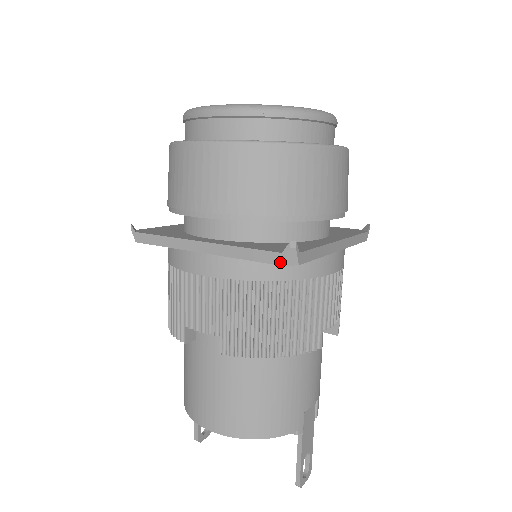
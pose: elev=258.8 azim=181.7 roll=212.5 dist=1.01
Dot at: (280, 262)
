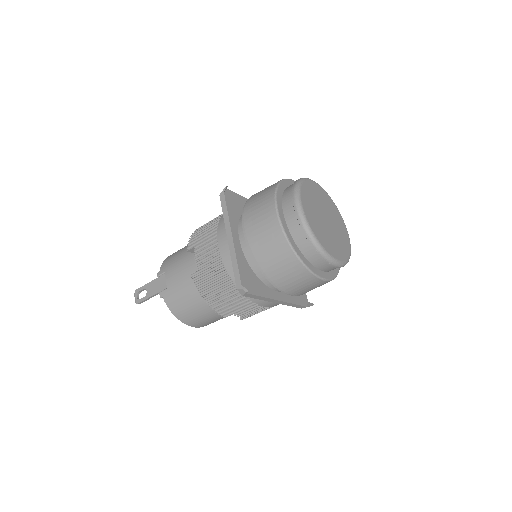
Dot at: occluded
